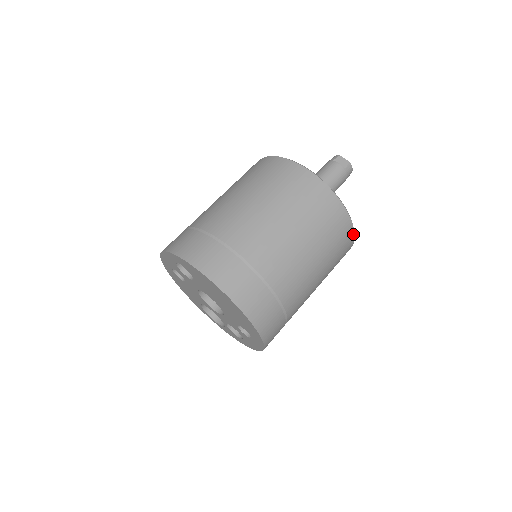
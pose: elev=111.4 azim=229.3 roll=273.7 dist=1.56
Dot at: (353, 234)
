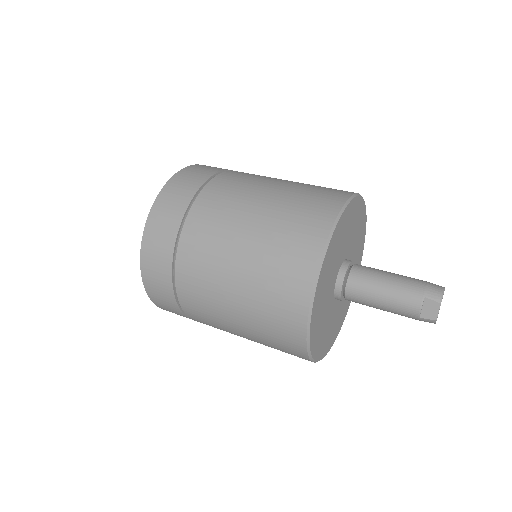
Dot at: occluded
